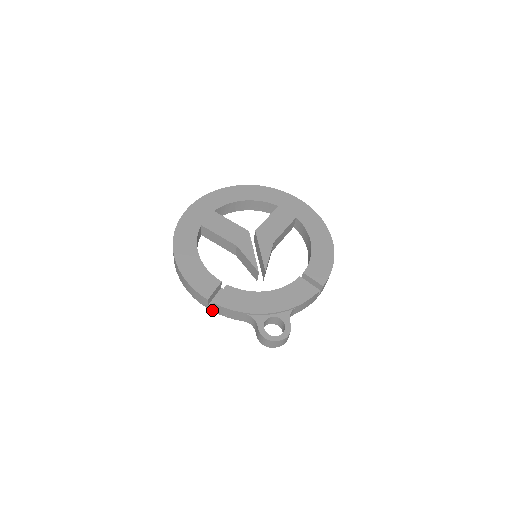
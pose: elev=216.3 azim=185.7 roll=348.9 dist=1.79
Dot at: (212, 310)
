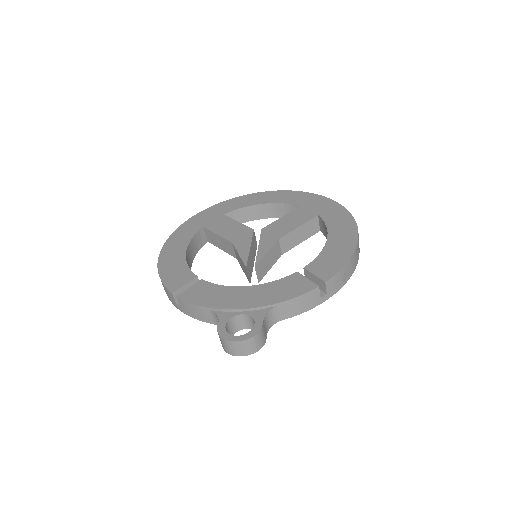
Dot at: (181, 310)
